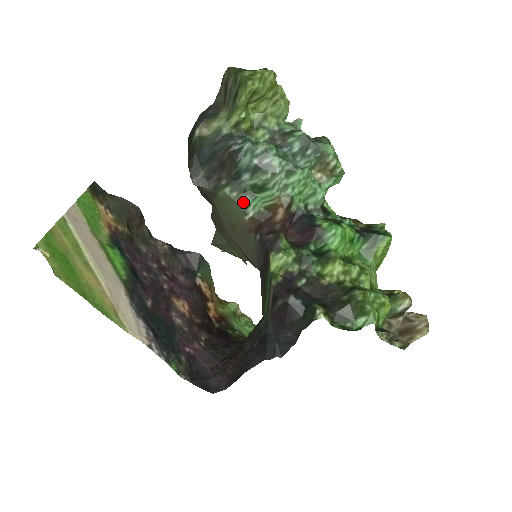
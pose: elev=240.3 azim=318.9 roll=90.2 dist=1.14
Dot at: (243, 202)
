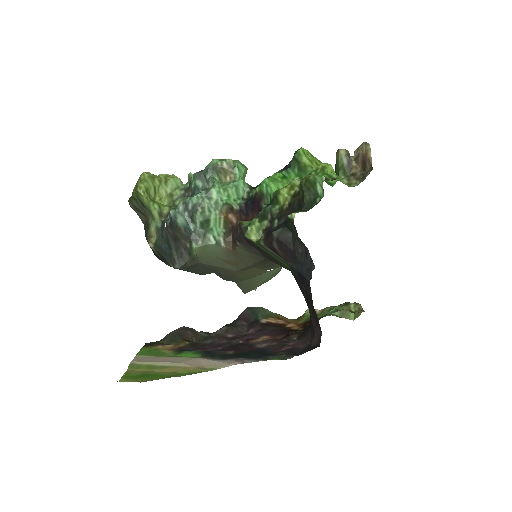
Dot at: (209, 240)
